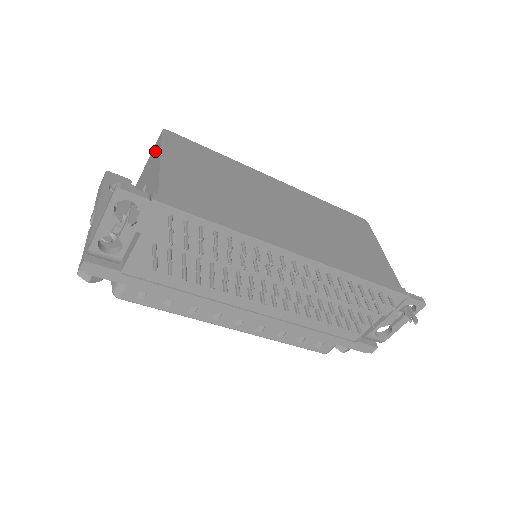
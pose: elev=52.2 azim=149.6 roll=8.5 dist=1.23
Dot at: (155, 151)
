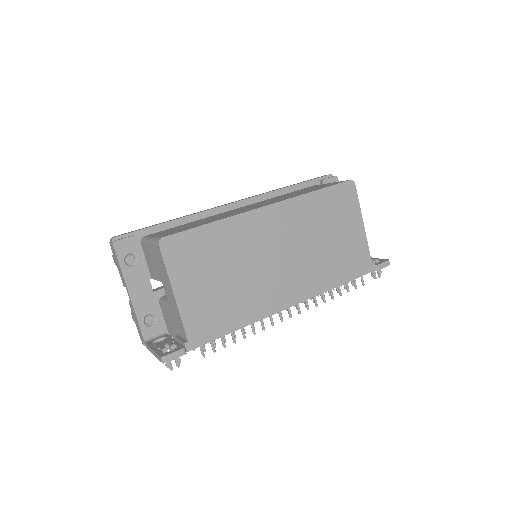
Dot at: (159, 260)
